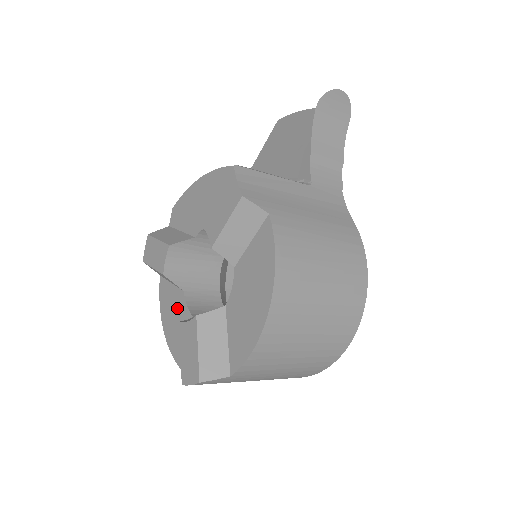
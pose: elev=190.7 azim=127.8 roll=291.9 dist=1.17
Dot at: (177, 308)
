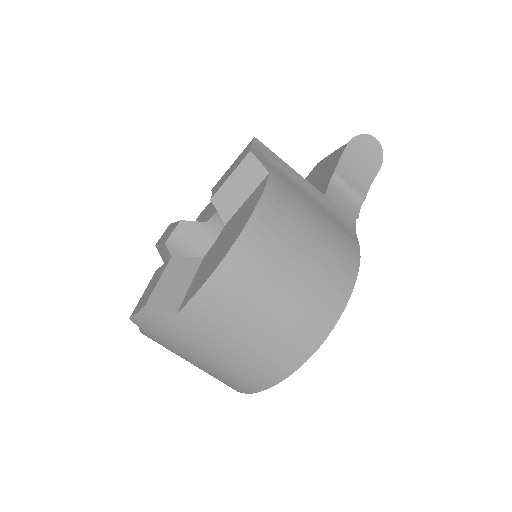
Dot at: occluded
